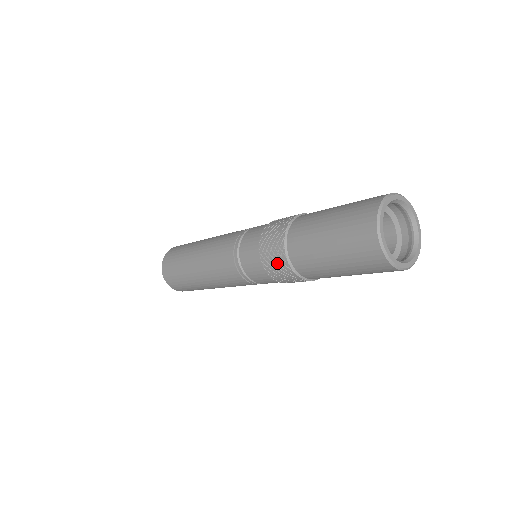
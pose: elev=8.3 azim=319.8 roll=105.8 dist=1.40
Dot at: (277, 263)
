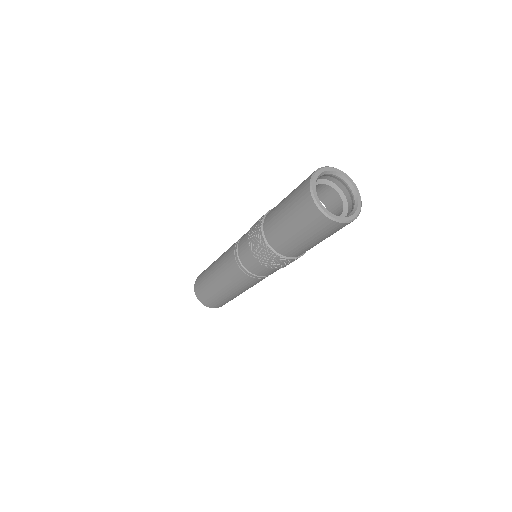
Dot at: (268, 257)
